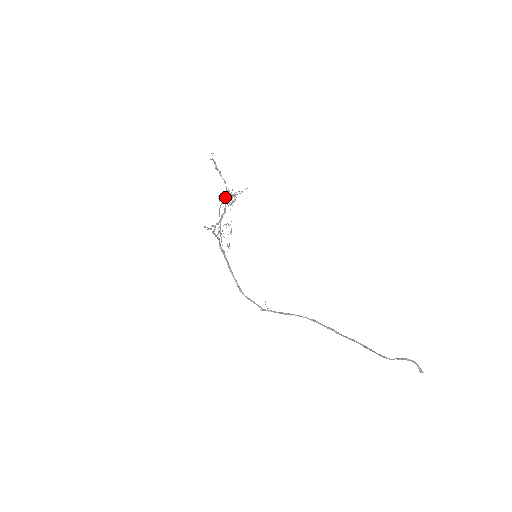
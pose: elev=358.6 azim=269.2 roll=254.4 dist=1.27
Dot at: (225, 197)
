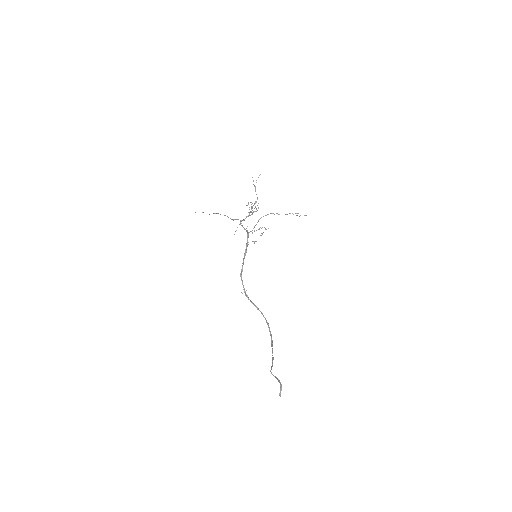
Dot at: occluded
